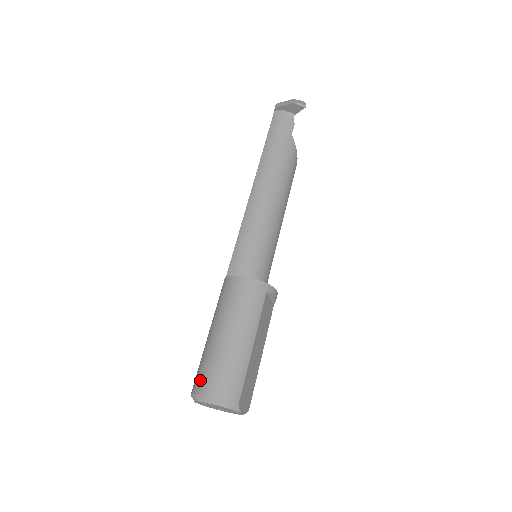
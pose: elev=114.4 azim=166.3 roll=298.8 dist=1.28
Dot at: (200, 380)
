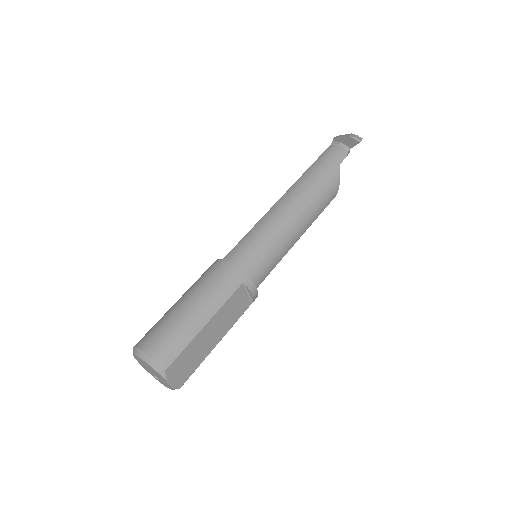
Dot at: (145, 336)
